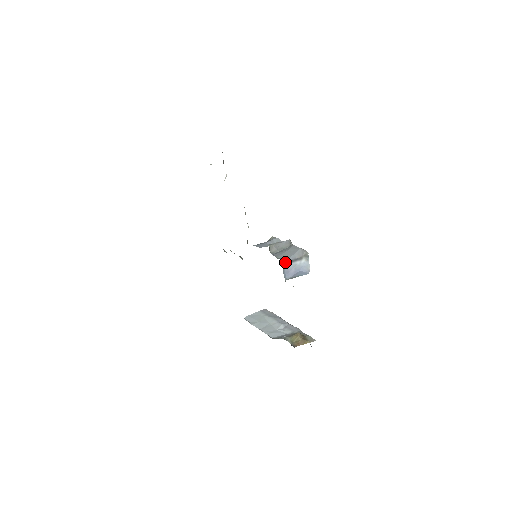
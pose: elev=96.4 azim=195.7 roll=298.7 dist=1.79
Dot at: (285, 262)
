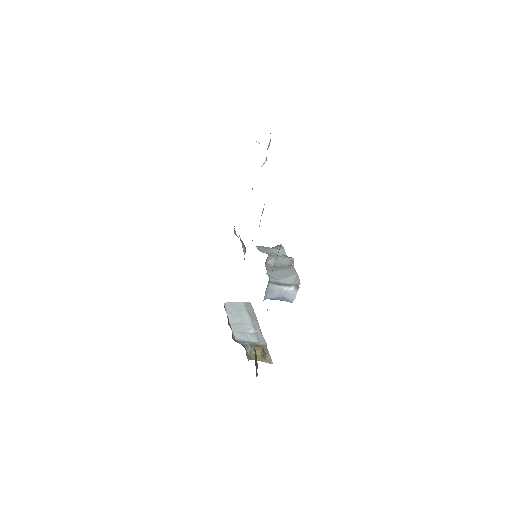
Dot at: (272, 282)
